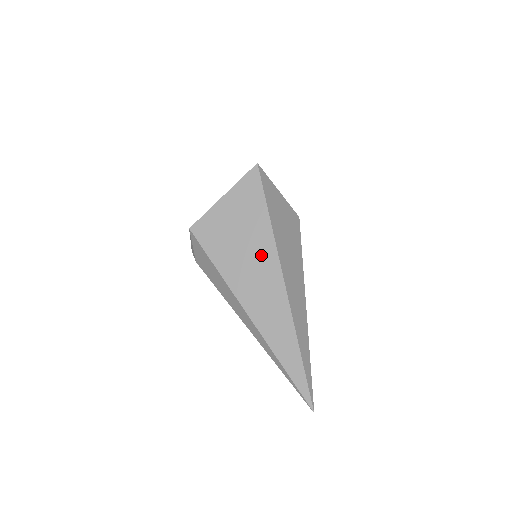
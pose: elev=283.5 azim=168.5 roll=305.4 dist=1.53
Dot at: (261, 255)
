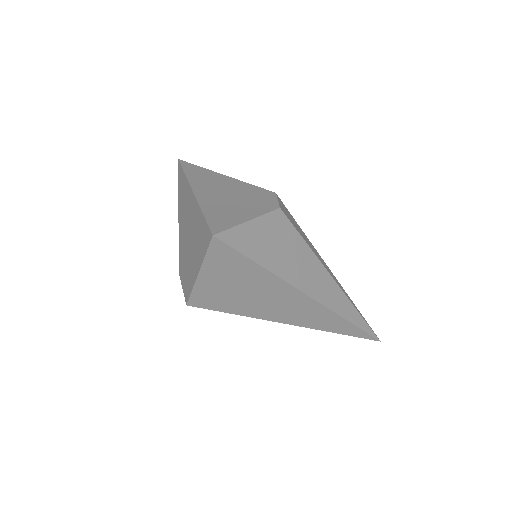
Dot at: (275, 292)
